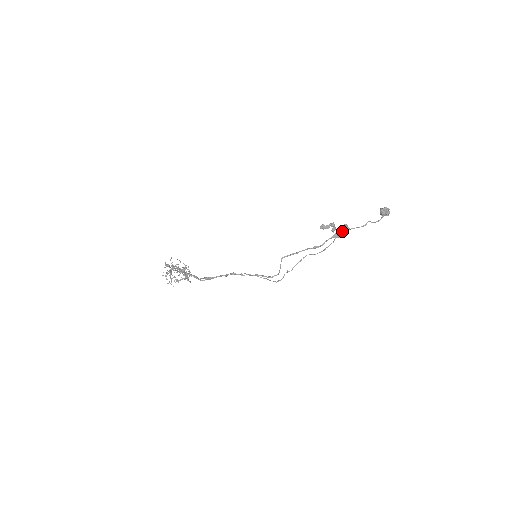
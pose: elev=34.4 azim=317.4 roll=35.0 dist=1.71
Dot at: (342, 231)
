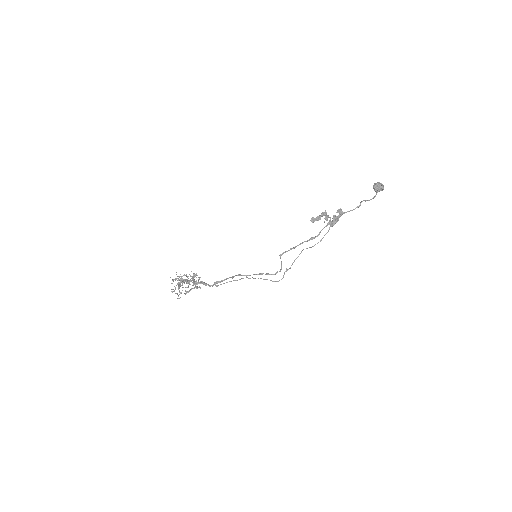
Dot at: (335, 219)
